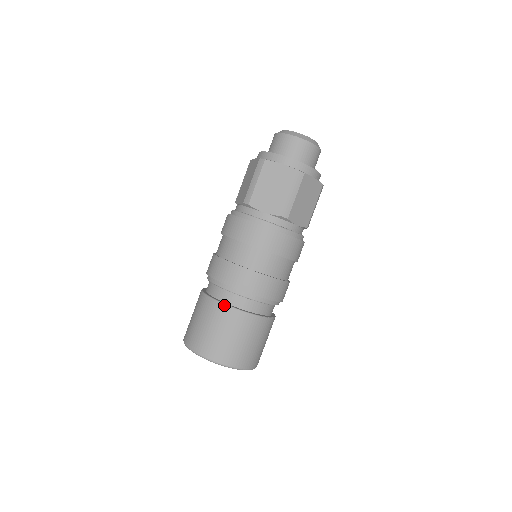
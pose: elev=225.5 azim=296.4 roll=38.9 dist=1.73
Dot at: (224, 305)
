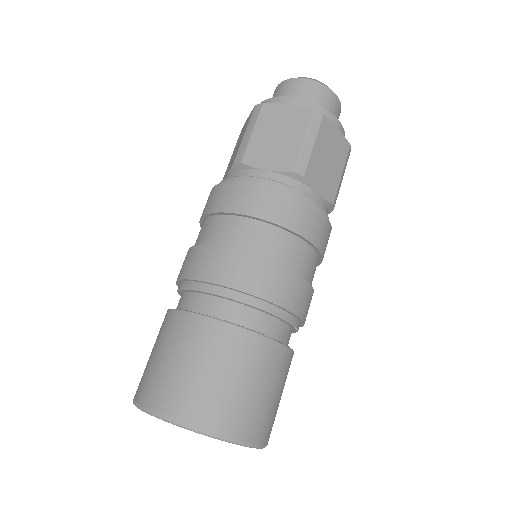
Dot at: (274, 342)
